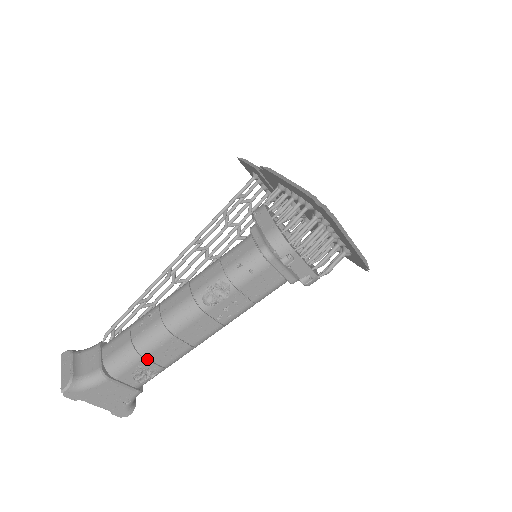
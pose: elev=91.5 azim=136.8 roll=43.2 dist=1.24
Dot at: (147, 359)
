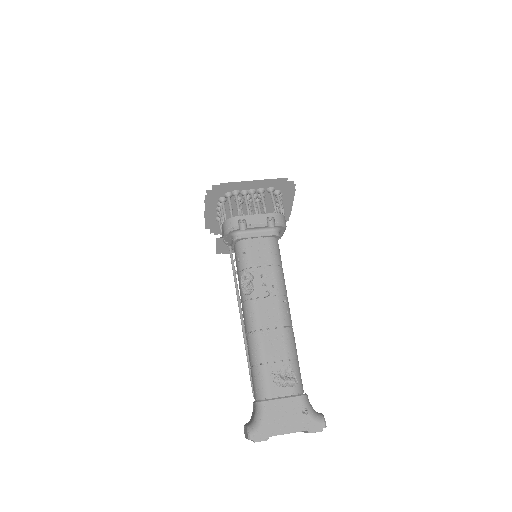
Dot at: (270, 363)
